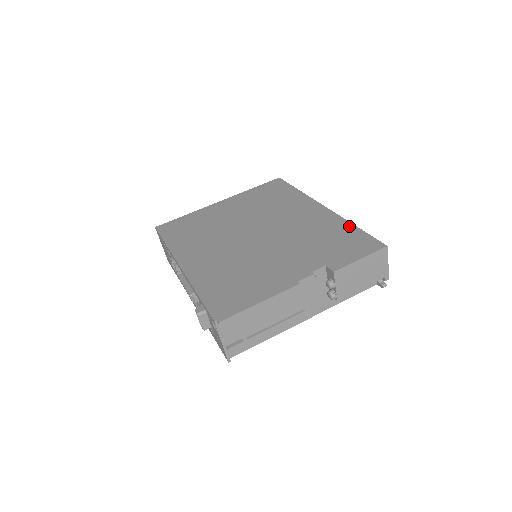
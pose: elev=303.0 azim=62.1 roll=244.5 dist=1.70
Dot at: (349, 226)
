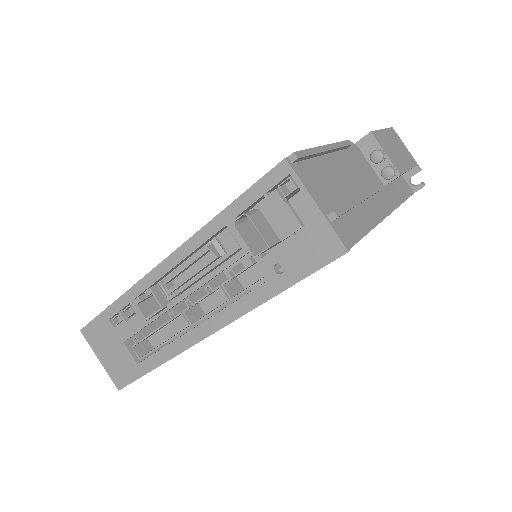
Dot at: occluded
